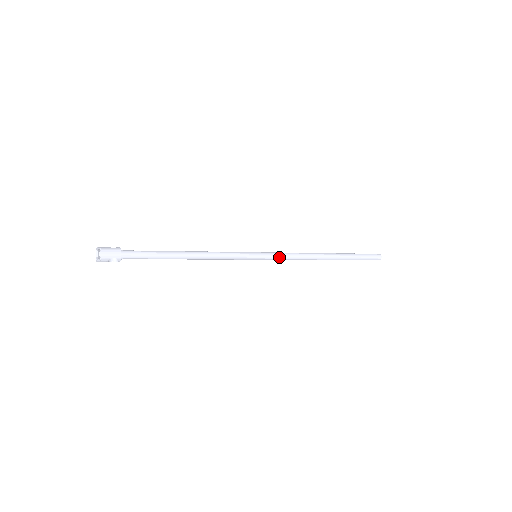
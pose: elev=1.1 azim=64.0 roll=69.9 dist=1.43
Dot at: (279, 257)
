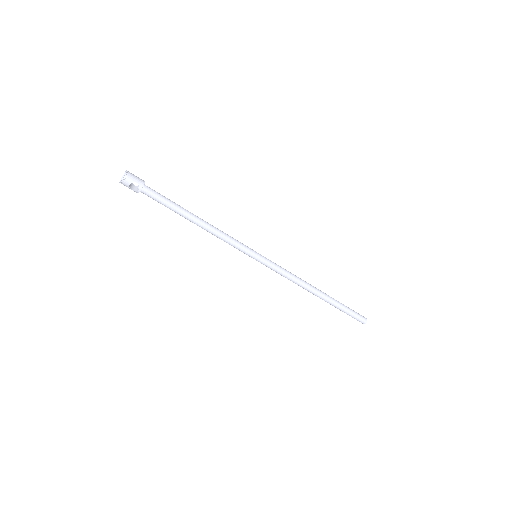
Dot at: (276, 267)
